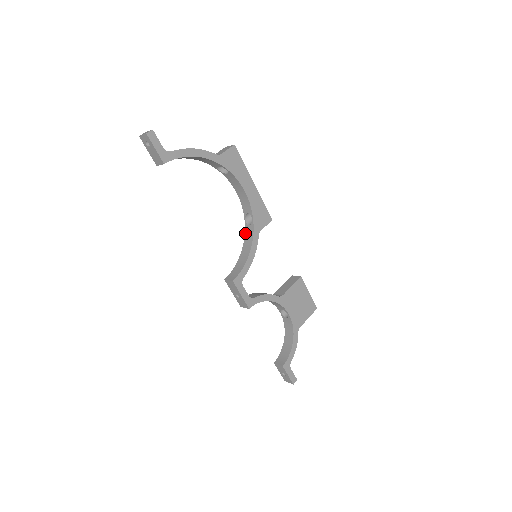
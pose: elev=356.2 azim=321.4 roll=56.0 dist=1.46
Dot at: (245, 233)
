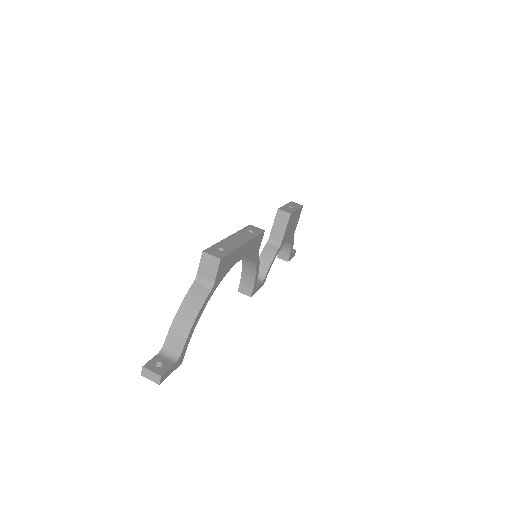
Dot at: occluded
